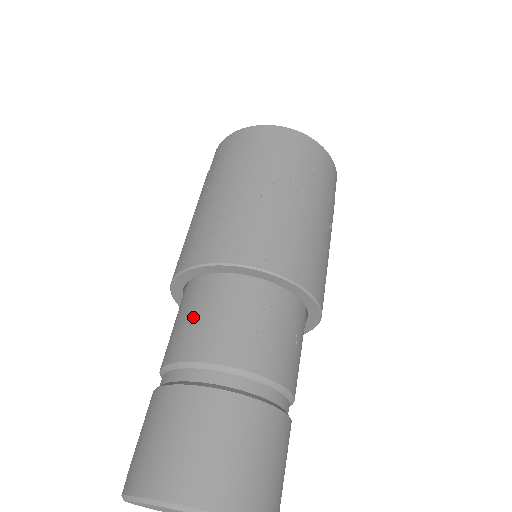
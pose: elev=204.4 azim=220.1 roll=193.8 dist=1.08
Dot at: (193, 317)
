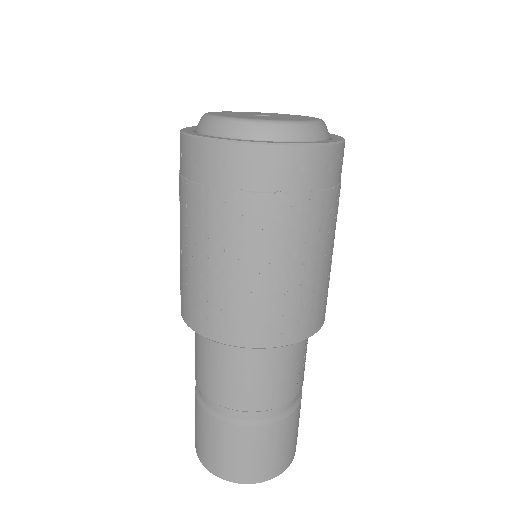
Dot at: (245, 378)
